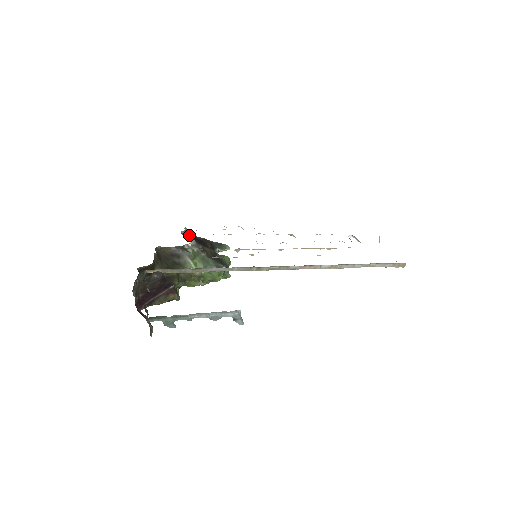
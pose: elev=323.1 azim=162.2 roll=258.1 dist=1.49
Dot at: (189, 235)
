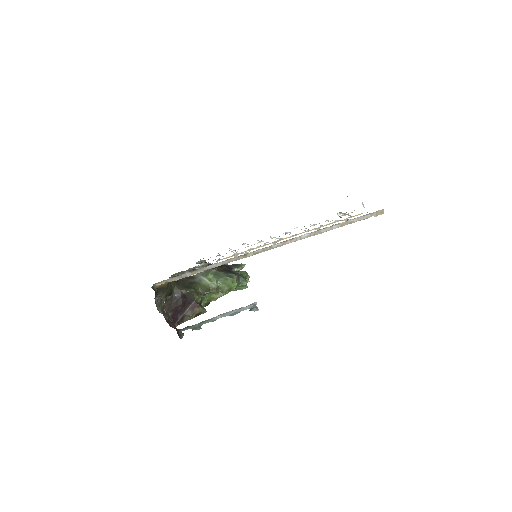
Dot at: occluded
